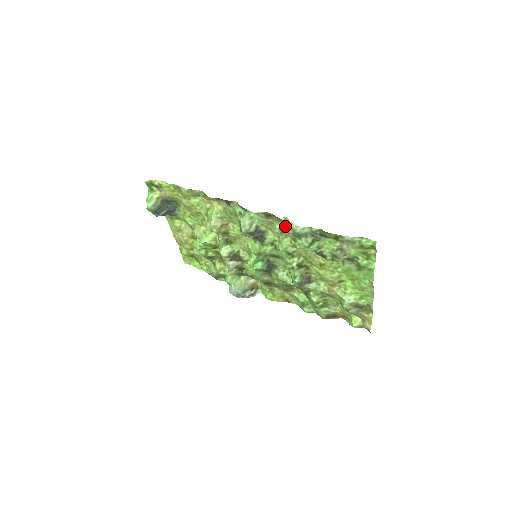
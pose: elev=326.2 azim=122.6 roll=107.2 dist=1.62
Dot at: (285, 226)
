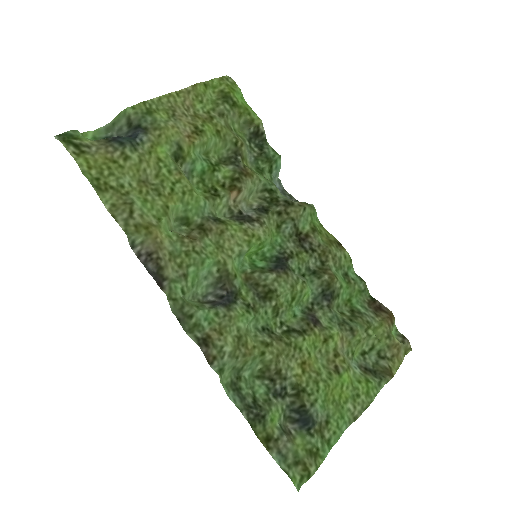
Dot at: (231, 357)
